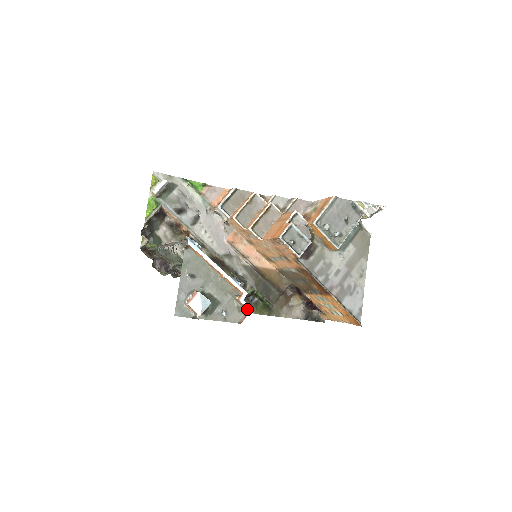
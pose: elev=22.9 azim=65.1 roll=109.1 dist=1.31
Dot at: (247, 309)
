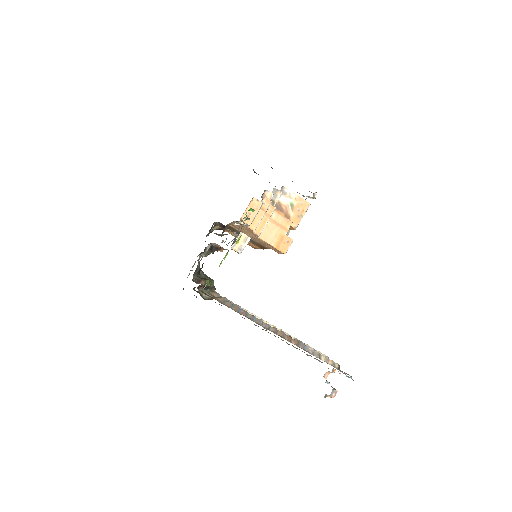
Dot at: occluded
